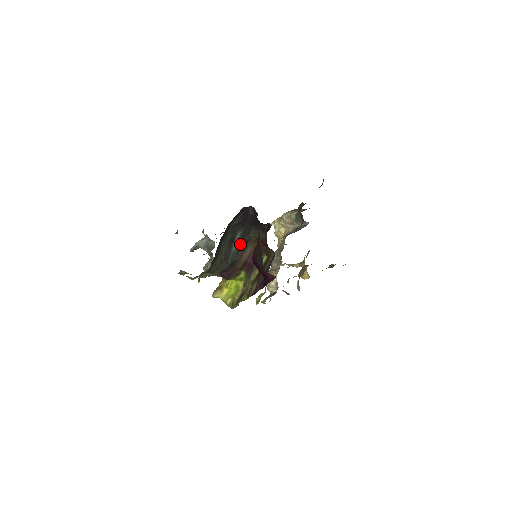
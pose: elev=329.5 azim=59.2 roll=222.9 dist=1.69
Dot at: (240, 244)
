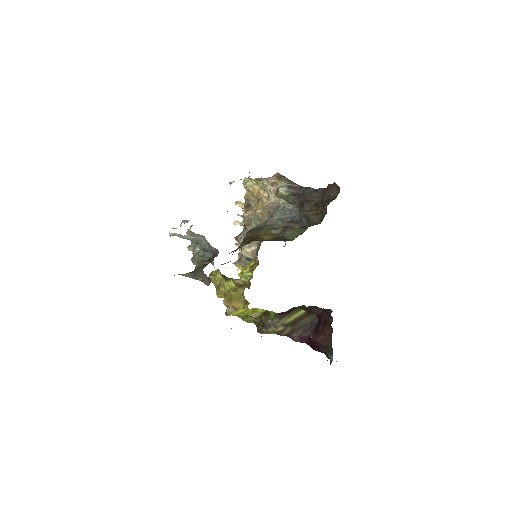
Dot at: occluded
